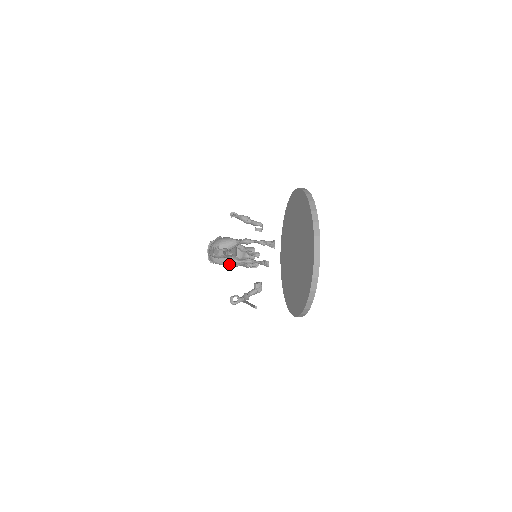
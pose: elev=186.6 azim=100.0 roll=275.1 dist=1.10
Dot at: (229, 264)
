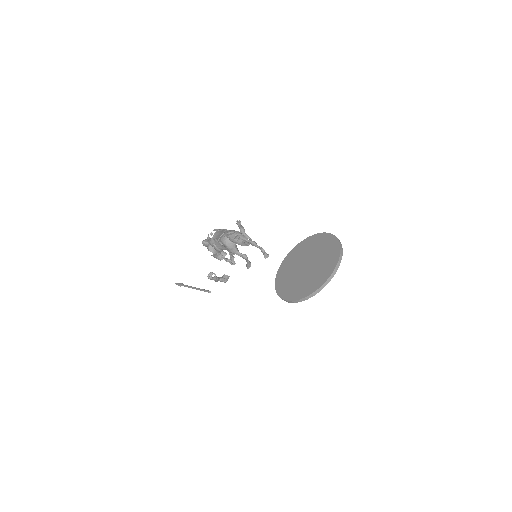
Dot at: (232, 250)
